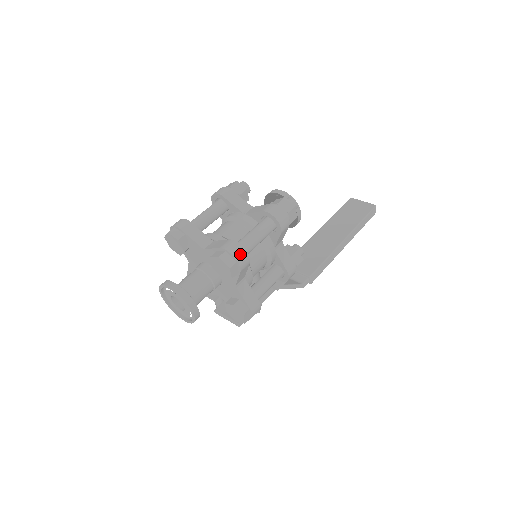
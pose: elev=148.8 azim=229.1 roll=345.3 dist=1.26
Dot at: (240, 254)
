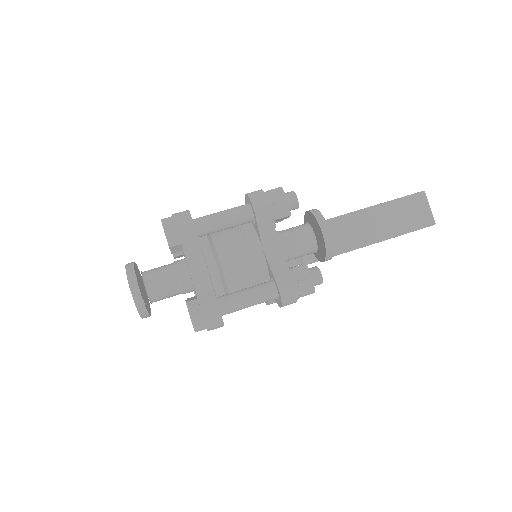
Dot at: (215, 325)
